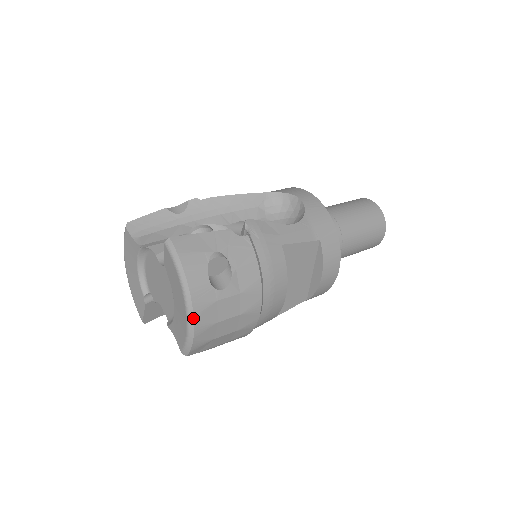
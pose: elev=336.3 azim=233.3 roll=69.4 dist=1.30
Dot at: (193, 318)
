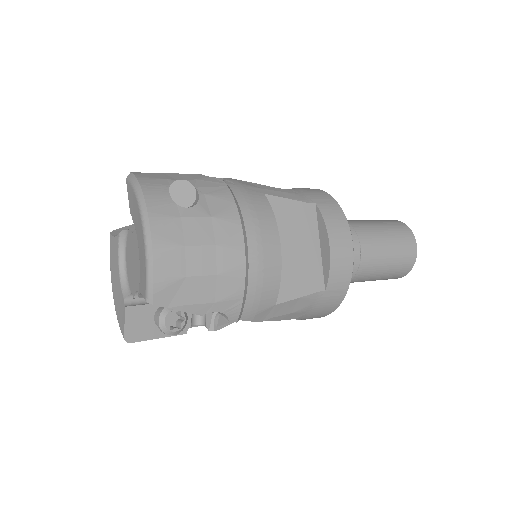
Dot at: (150, 230)
